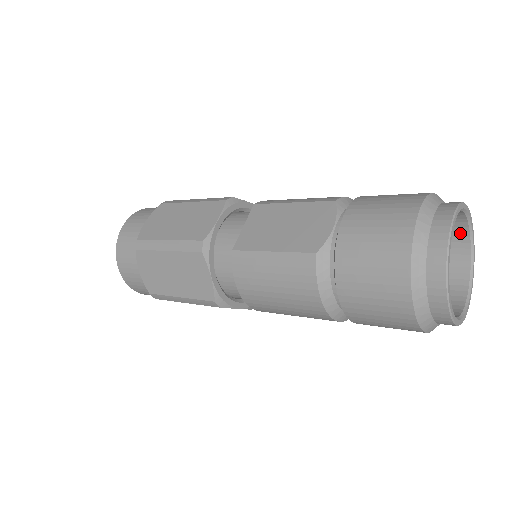
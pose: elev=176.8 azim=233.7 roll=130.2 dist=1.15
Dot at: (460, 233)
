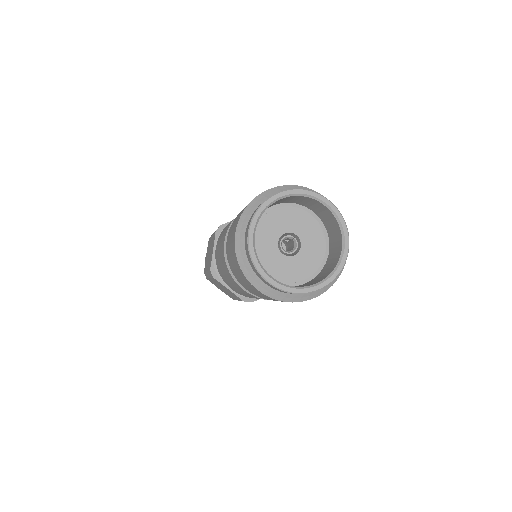
Dot at: (339, 237)
